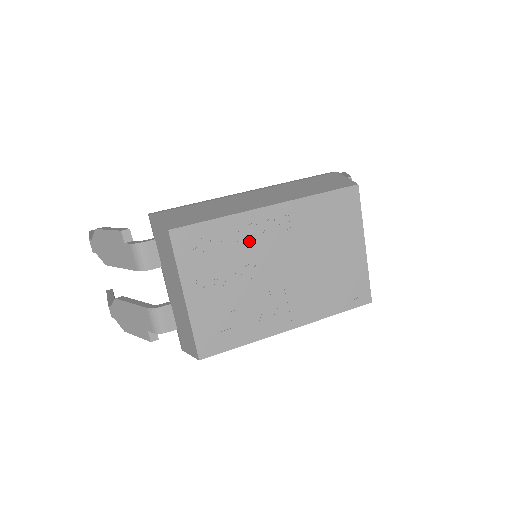
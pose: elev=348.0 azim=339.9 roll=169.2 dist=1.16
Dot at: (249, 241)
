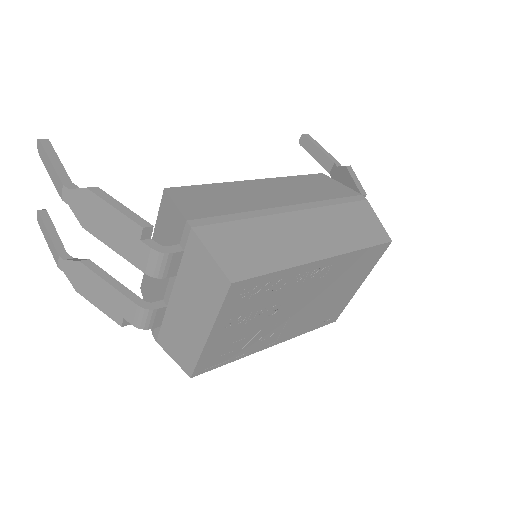
Dot at: (289, 287)
